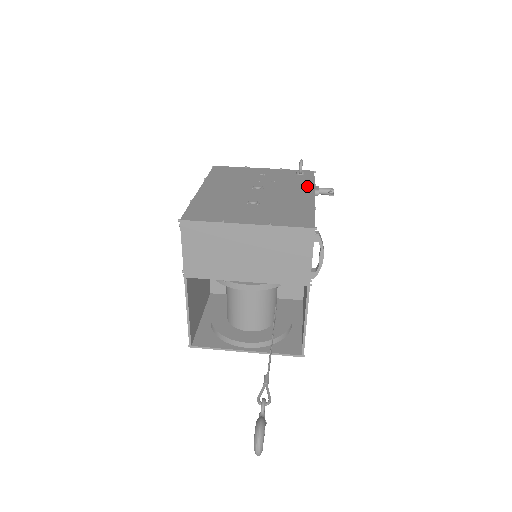
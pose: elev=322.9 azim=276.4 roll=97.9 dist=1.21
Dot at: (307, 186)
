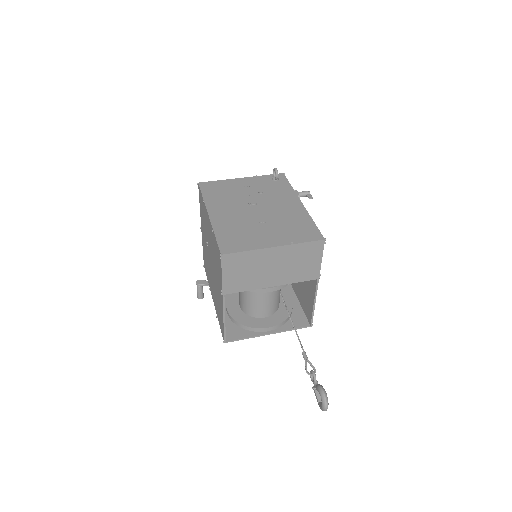
Dot at: (290, 193)
